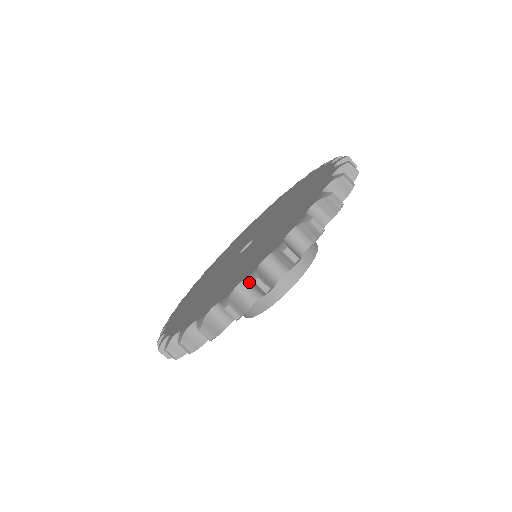
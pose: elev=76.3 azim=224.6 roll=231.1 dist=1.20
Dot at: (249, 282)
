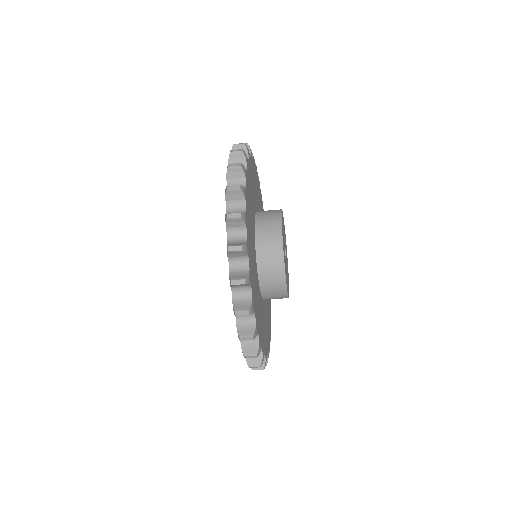
Dot at: (231, 257)
